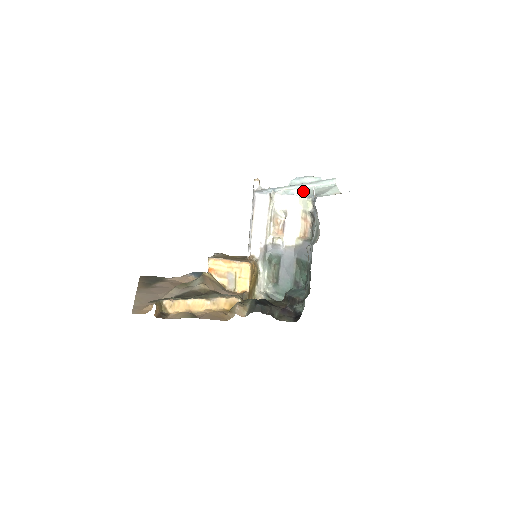
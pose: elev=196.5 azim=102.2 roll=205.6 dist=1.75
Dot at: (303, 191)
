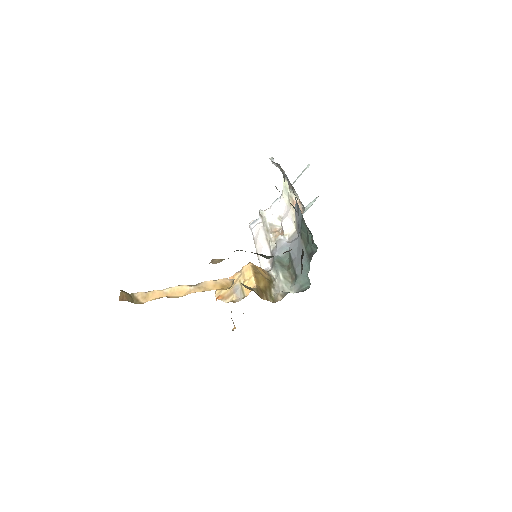
Dot at: occluded
